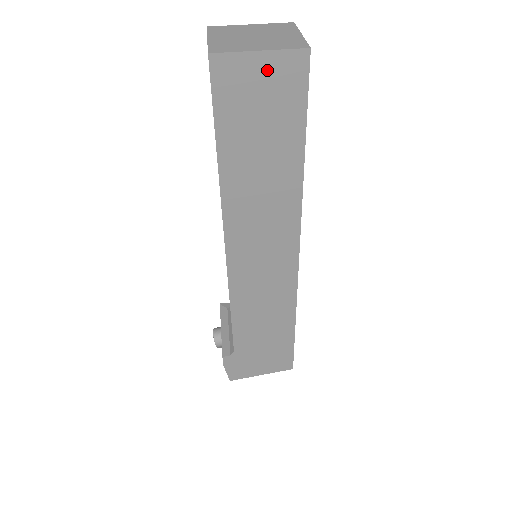
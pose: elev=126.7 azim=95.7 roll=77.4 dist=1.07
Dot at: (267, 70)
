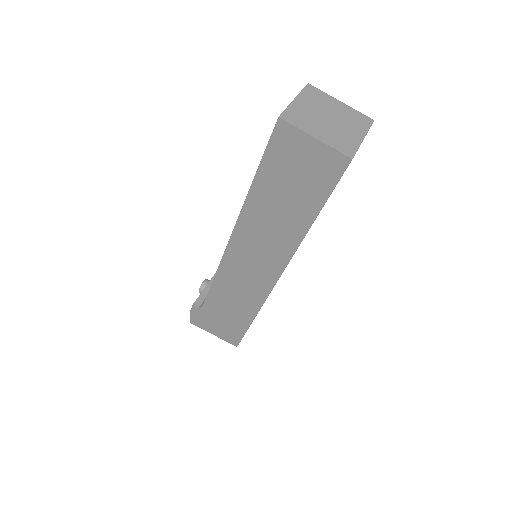
Dot at: (314, 153)
